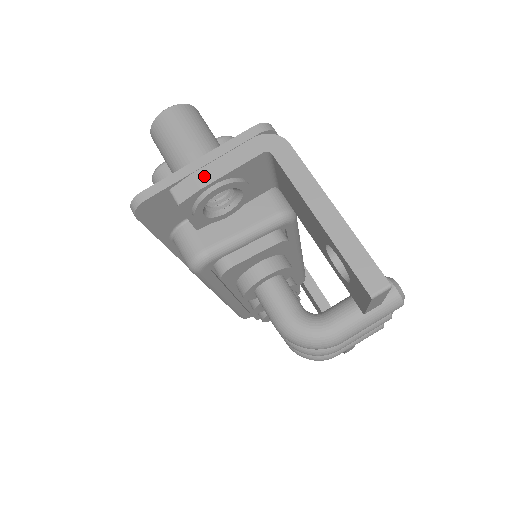
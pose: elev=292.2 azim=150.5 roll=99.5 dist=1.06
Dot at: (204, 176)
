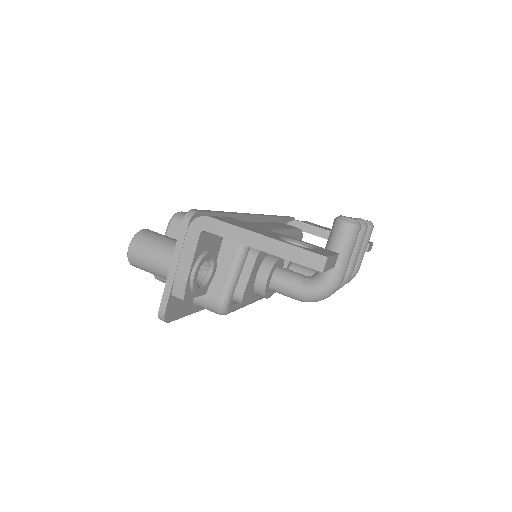
Dot at: (182, 274)
